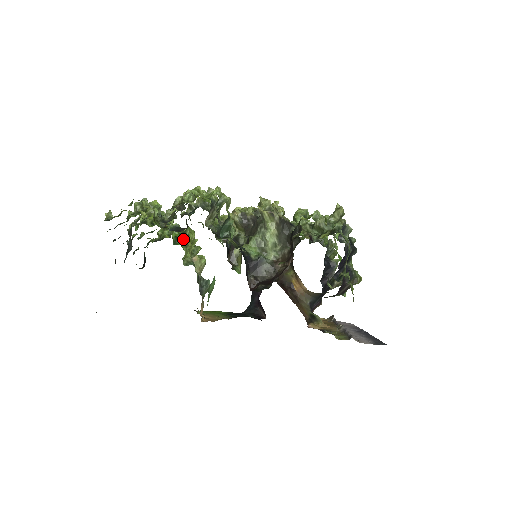
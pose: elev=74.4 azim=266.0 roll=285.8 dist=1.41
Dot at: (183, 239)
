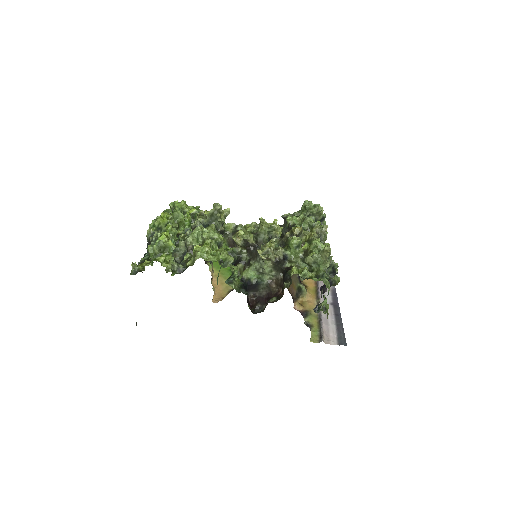
Dot at: occluded
